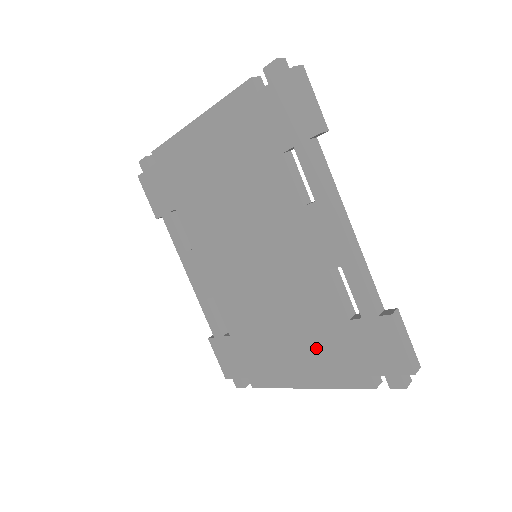
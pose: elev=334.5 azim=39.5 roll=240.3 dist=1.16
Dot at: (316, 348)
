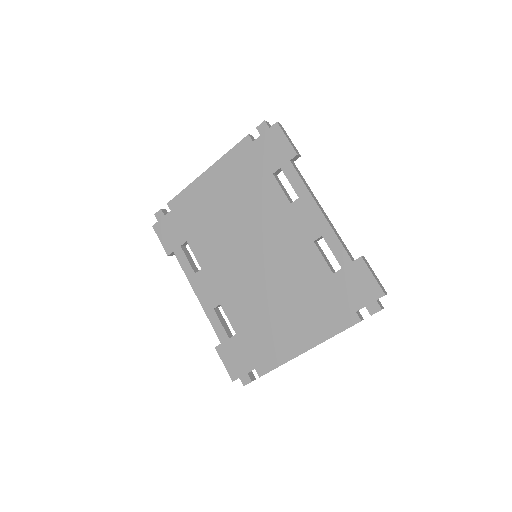
Dot at: (311, 309)
